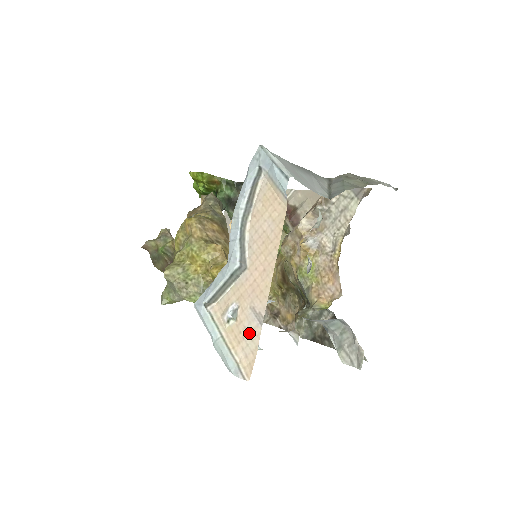
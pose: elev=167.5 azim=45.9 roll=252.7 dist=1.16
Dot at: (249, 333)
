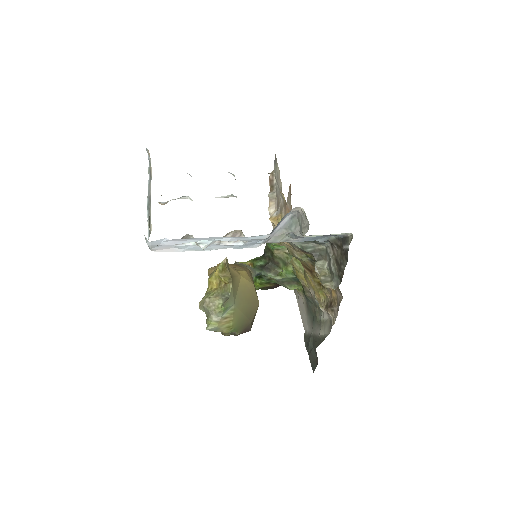
Dot at: occluded
